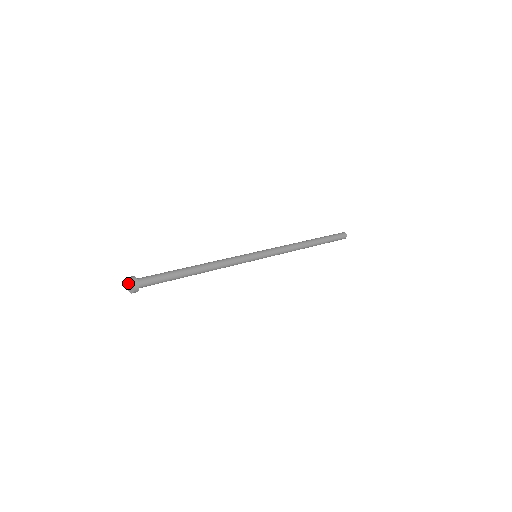
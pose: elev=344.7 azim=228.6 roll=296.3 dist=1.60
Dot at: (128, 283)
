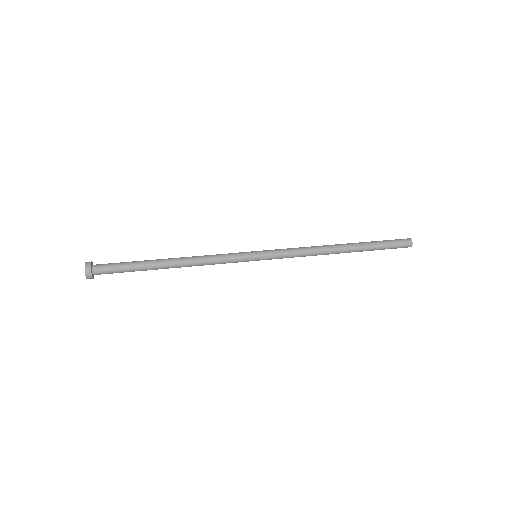
Dot at: occluded
